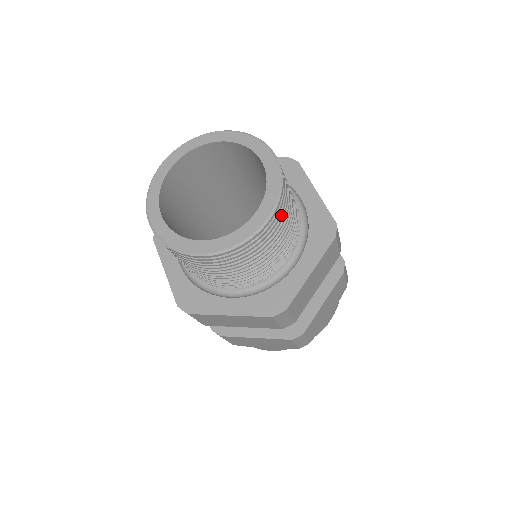
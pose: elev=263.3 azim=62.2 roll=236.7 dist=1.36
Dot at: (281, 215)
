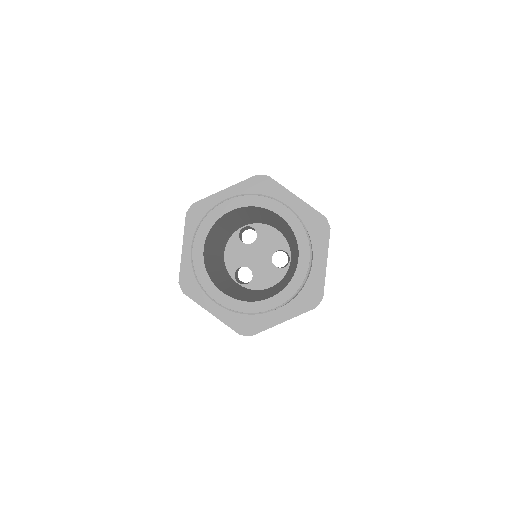
Dot at: occluded
